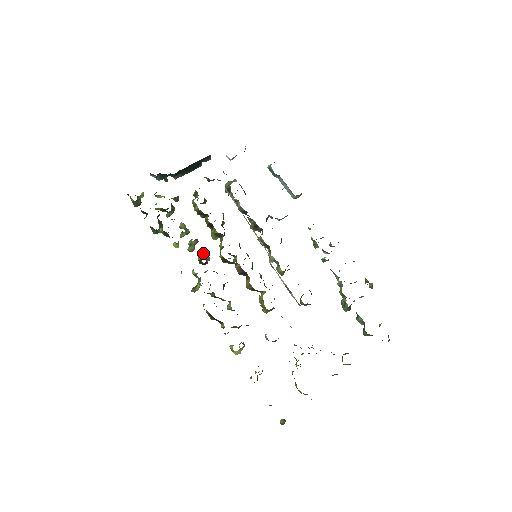
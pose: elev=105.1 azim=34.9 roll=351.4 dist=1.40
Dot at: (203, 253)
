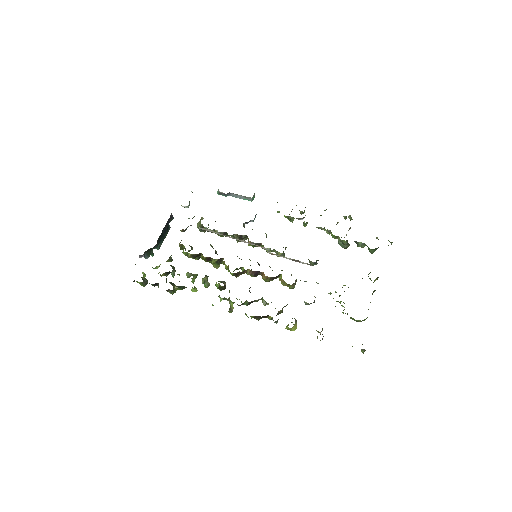
Dot at: occluded
